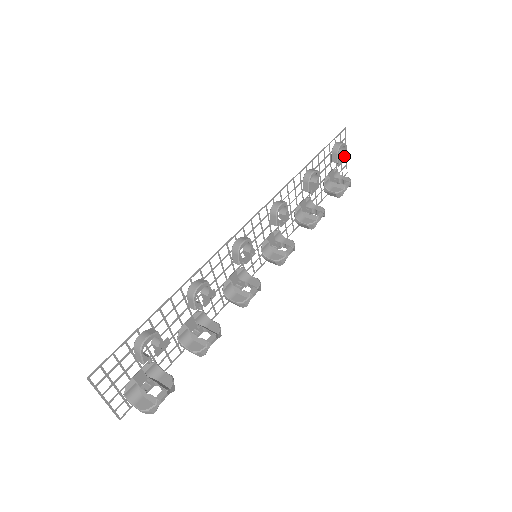
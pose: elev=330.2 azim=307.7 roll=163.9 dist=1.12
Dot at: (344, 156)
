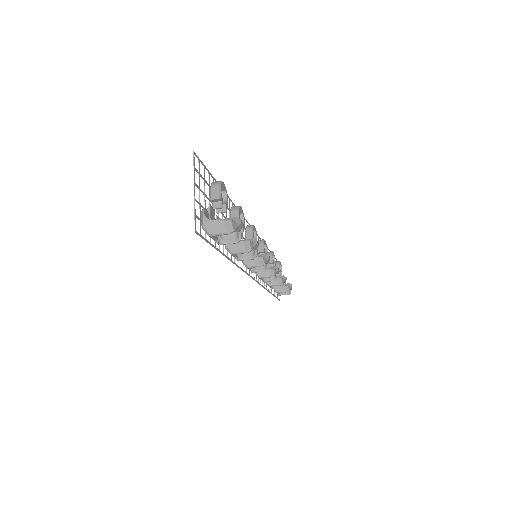
Dot at: occluded
